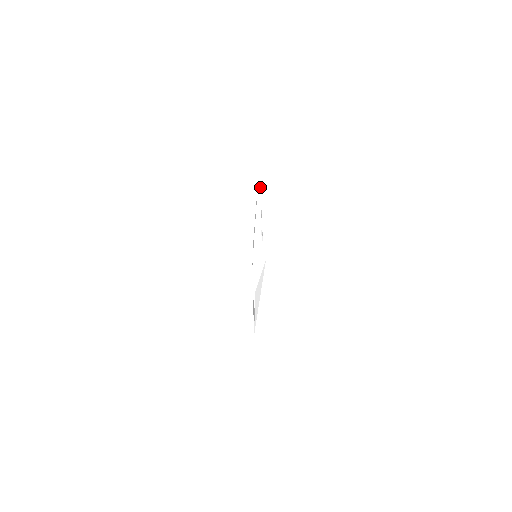
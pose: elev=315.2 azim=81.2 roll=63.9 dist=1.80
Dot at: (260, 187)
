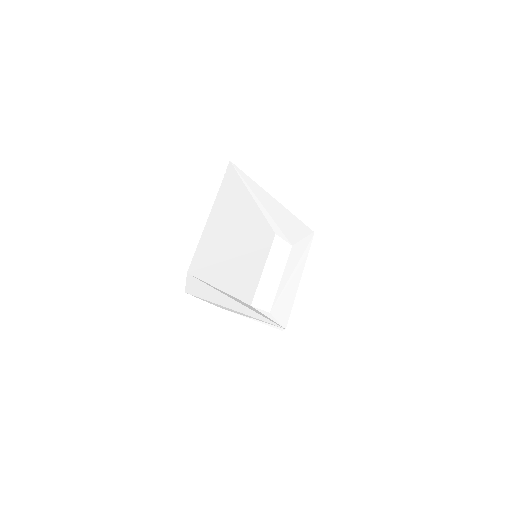
Dot at: (219, 189)
